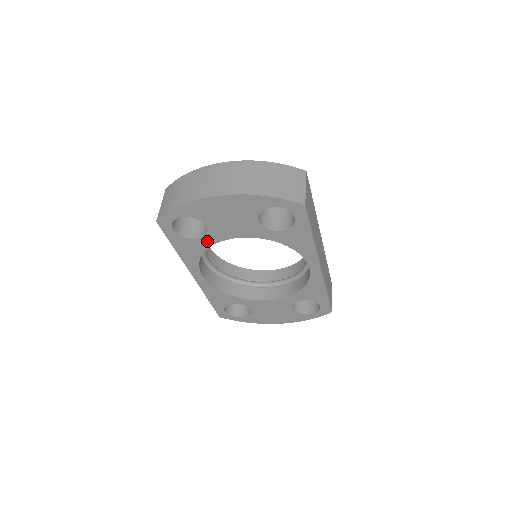
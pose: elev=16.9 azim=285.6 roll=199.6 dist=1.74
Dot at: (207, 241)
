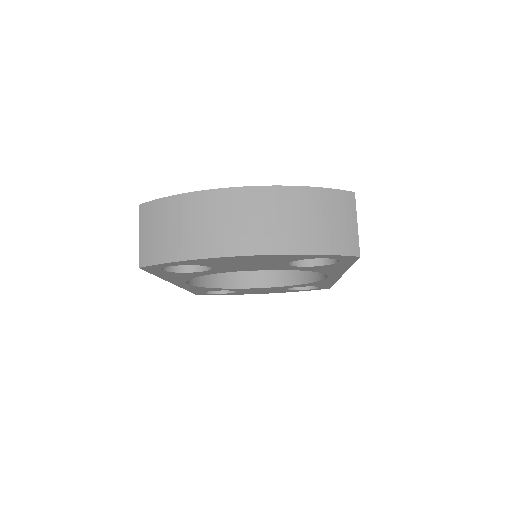
Dot at: (207, 272)
